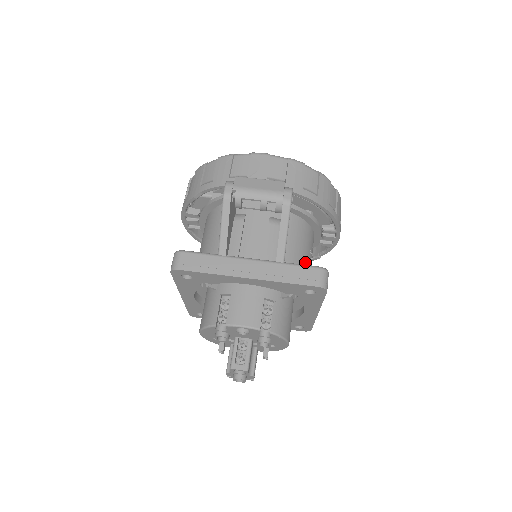
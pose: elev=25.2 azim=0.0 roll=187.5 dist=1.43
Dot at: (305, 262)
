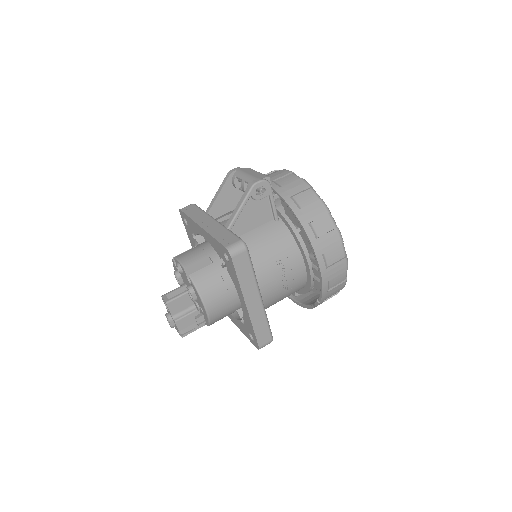
Dot at: (263, 258)
